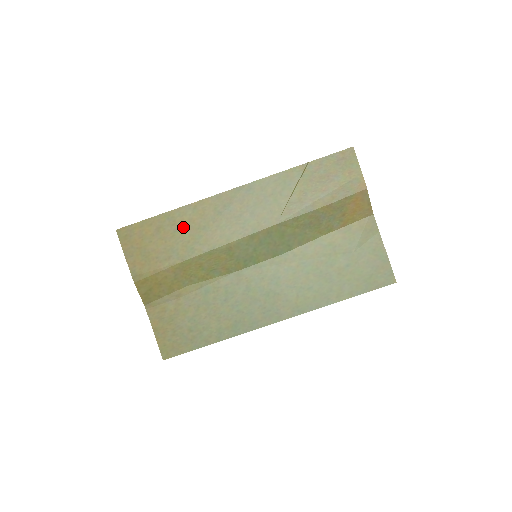
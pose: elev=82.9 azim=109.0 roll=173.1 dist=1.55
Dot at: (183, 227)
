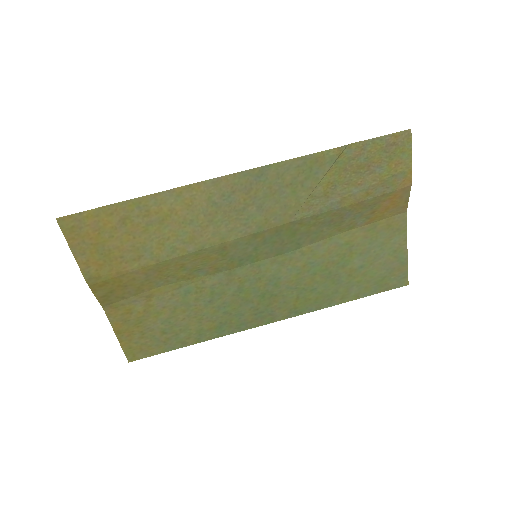
Dot at: (160, 220)
